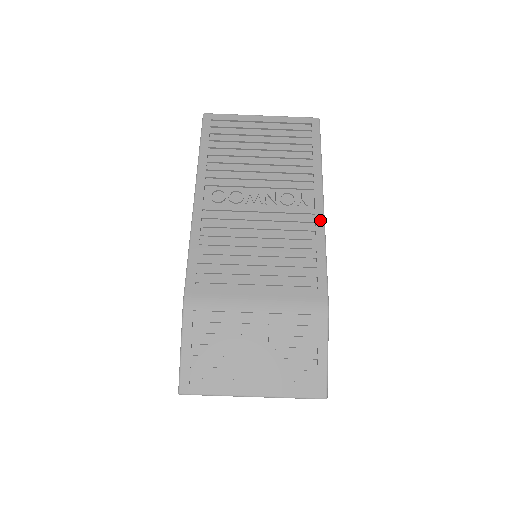
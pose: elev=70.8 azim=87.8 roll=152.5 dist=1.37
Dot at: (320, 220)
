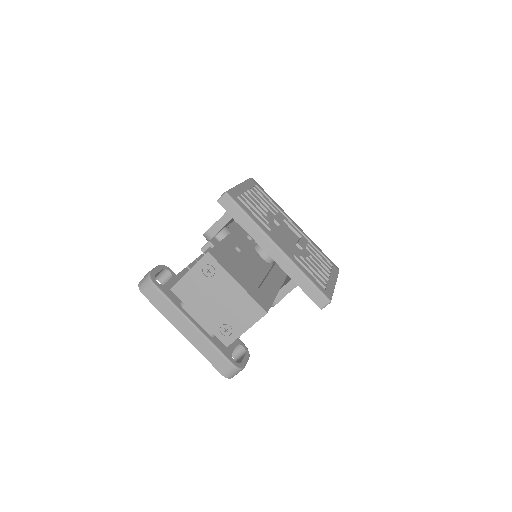
Dot at: occluded
